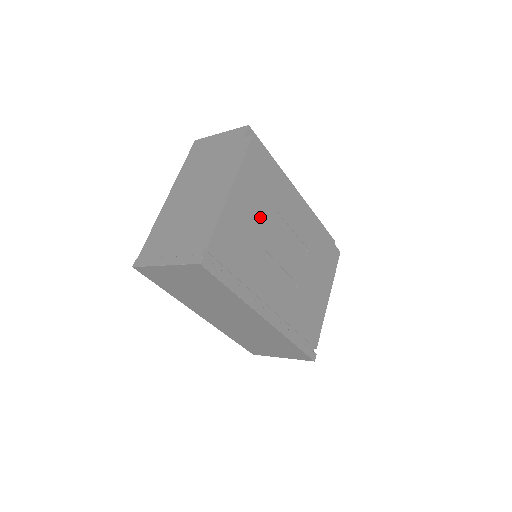
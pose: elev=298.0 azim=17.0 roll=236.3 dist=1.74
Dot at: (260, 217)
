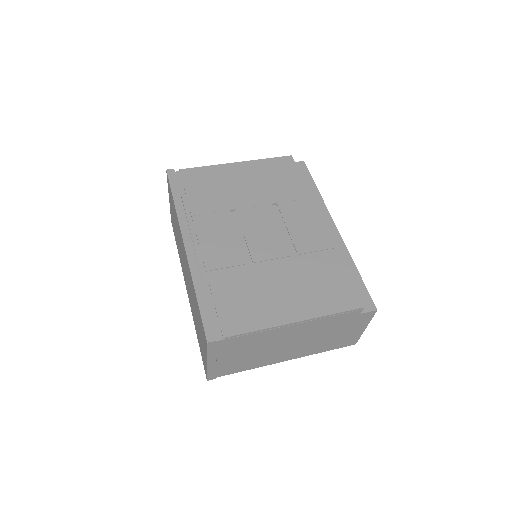
Dot at: (251, 192)
